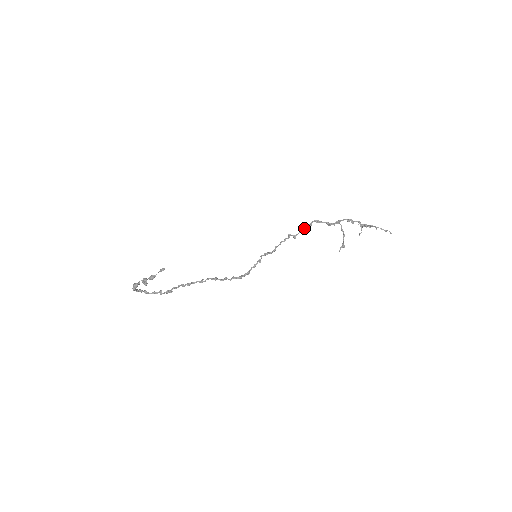
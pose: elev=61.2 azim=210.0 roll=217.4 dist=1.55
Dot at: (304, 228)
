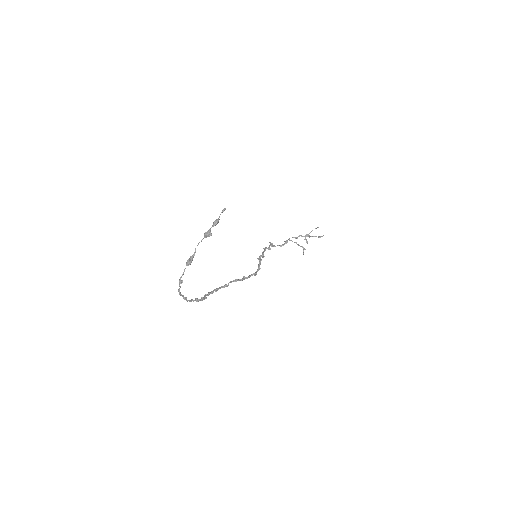
Dot at: (271, 243)
